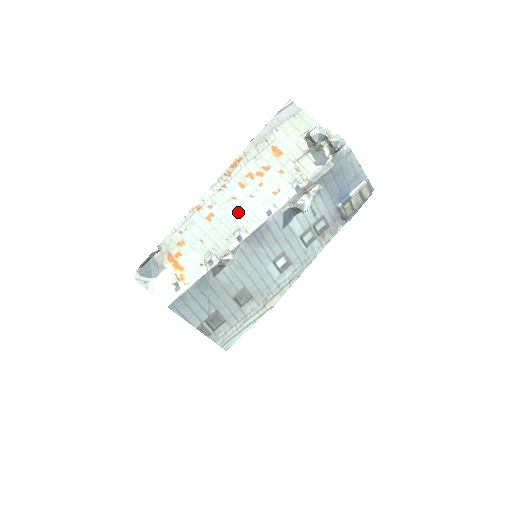
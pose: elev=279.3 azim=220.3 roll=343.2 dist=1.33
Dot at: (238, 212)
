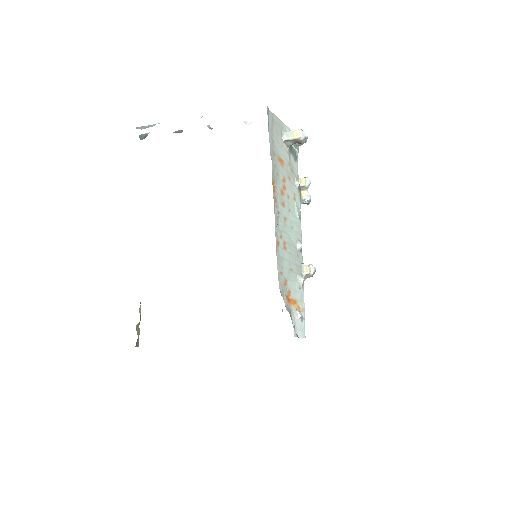
Dot at: (291, 229)
